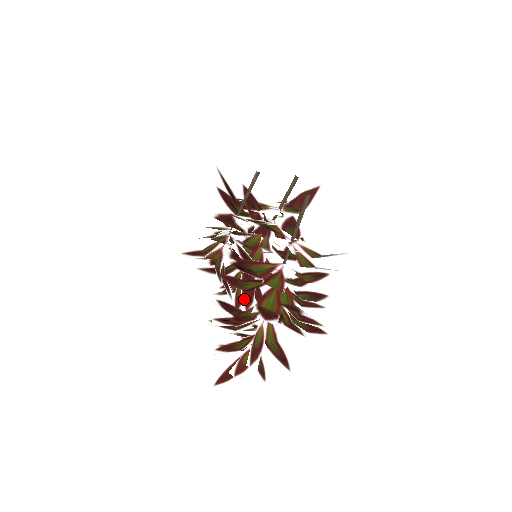
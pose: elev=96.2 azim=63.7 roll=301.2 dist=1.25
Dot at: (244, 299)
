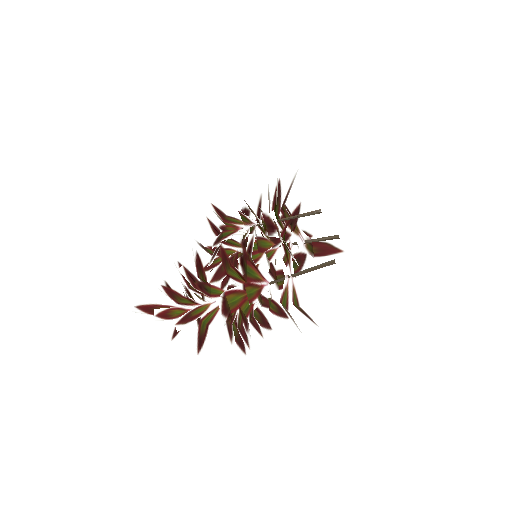
Dot at: (216, 272)
